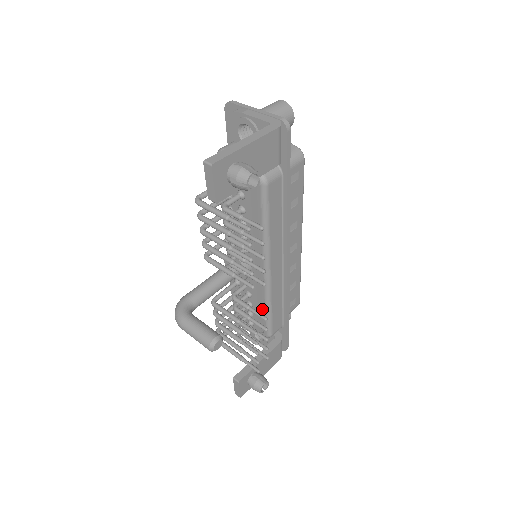
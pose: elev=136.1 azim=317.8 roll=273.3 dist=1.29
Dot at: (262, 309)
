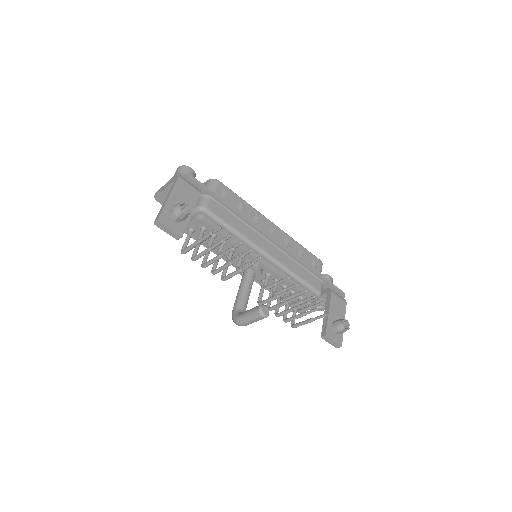
Dot at: (294, 282)
